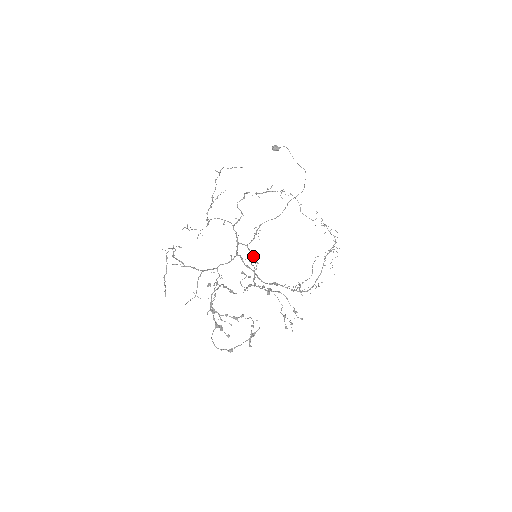
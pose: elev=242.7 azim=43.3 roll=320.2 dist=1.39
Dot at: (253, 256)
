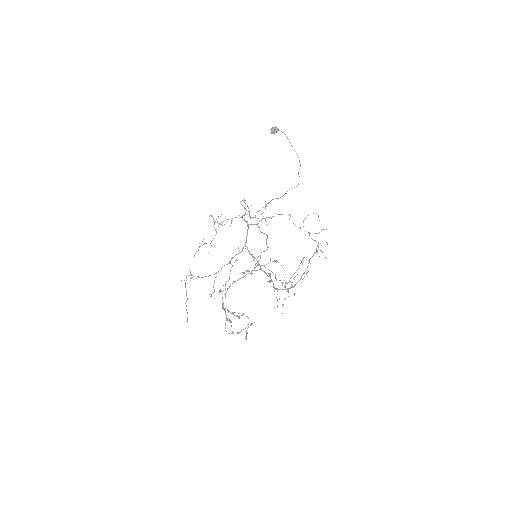
Dot at: occluded
